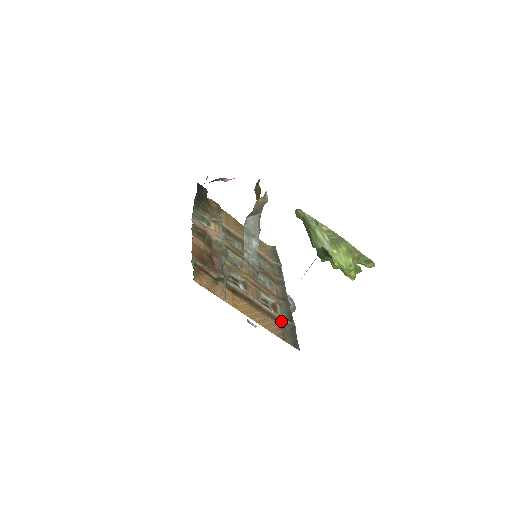
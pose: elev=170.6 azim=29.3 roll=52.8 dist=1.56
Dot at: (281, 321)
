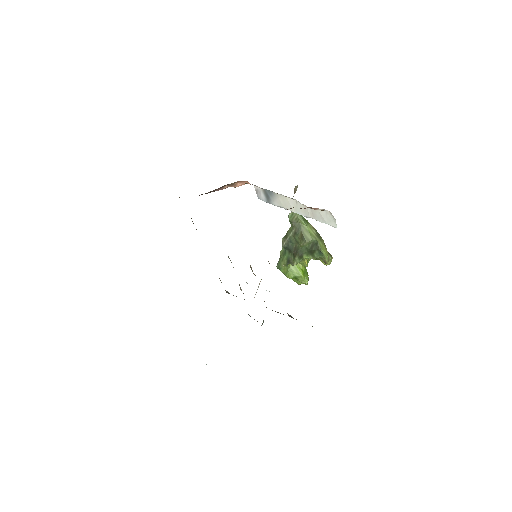
Dot at: occluded
